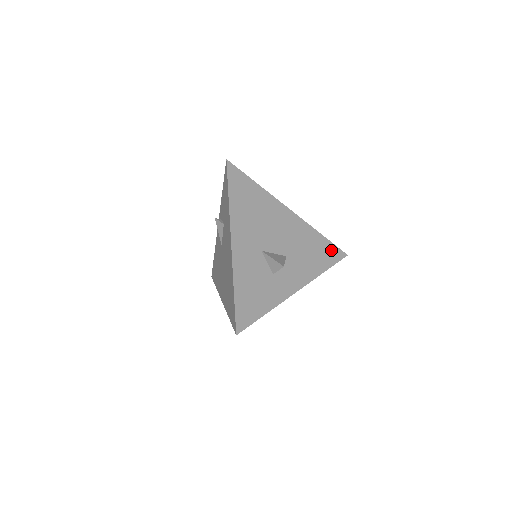
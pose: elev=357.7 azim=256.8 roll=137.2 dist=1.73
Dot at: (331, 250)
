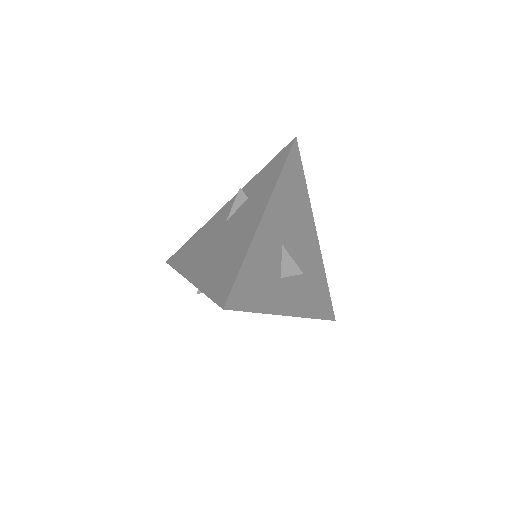
Dot at: (327, 303)
